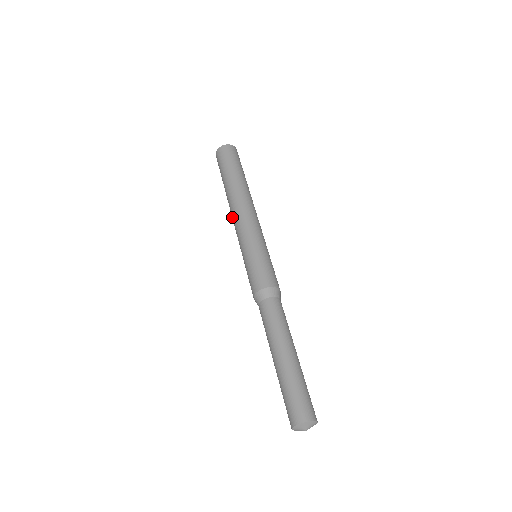
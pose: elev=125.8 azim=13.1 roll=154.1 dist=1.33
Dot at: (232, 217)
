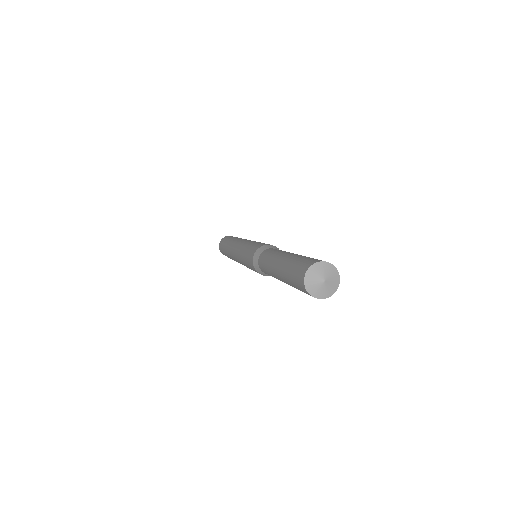
Dot at: occluded
